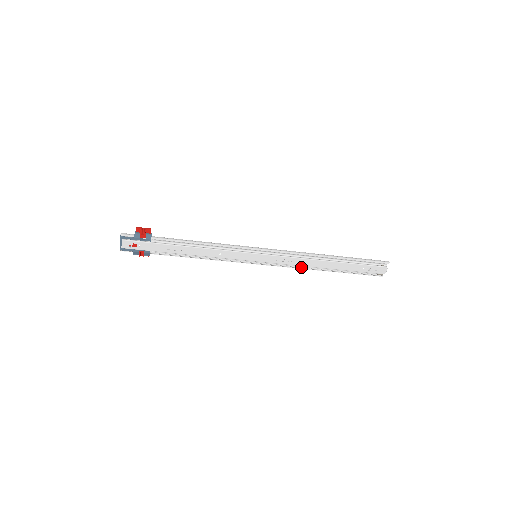
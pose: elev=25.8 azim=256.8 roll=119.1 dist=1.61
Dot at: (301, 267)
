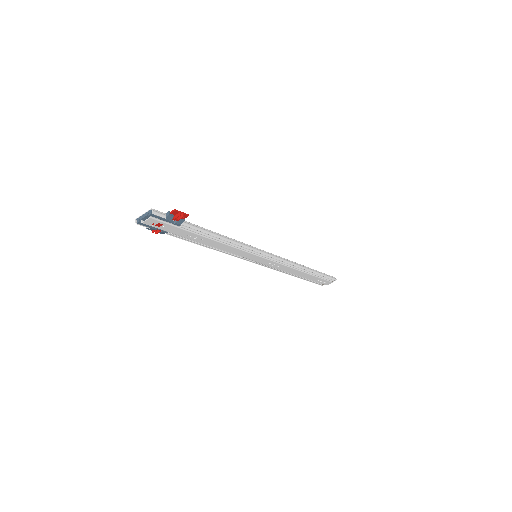
Dot at: (280, 271)
